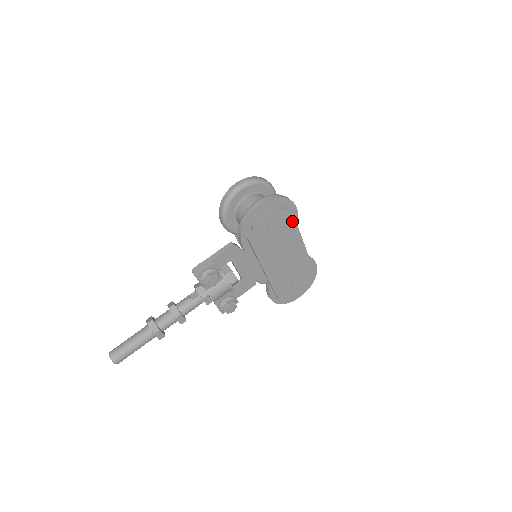
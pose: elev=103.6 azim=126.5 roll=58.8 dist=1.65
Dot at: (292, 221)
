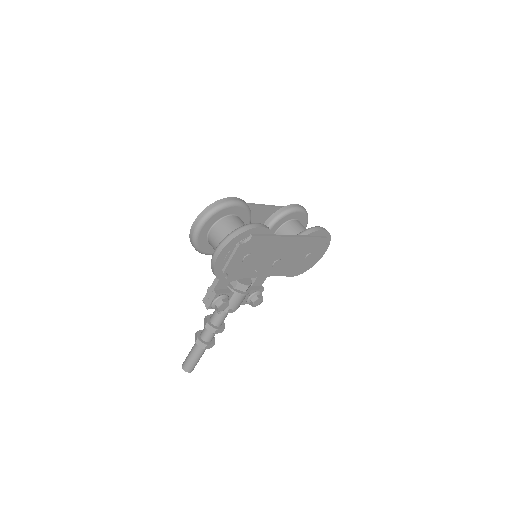
Dot at: (264, 239)
